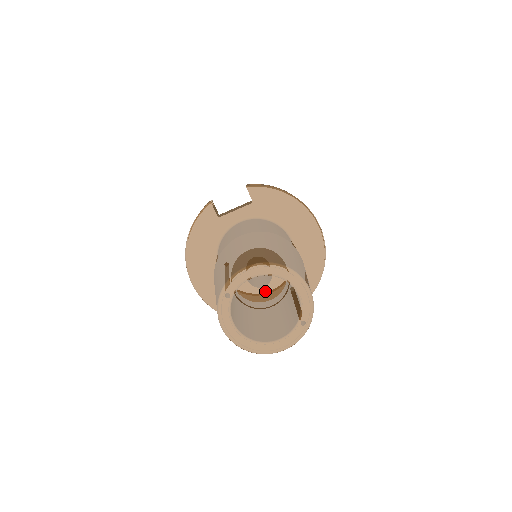
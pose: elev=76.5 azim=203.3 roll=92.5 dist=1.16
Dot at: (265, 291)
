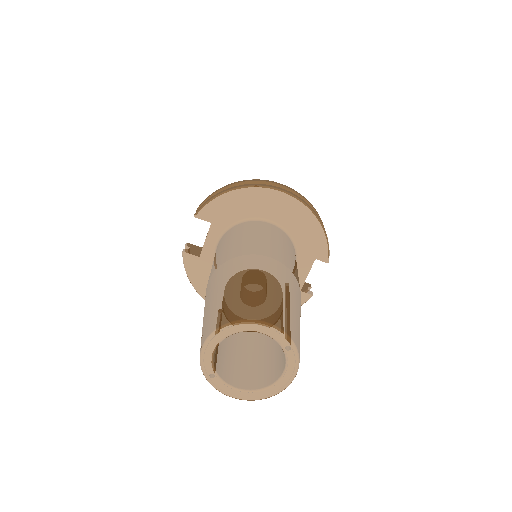
Dot at: occluded
